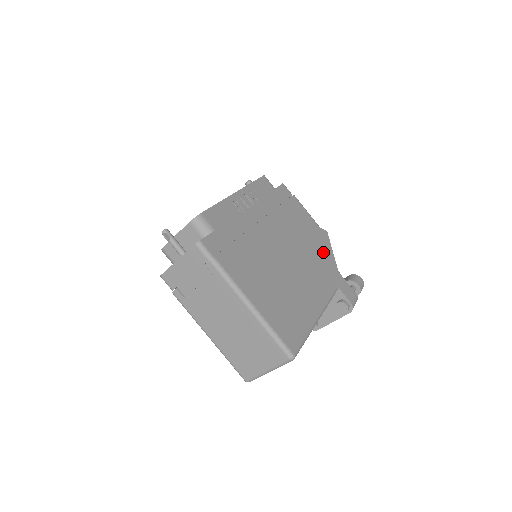
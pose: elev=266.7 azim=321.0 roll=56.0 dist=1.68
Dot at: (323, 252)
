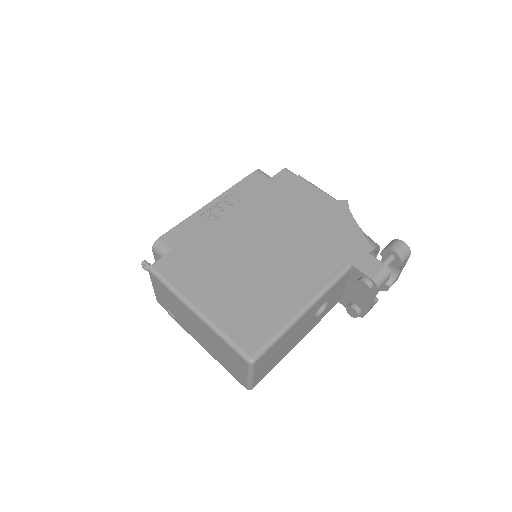
Dot at: (333, 228)
